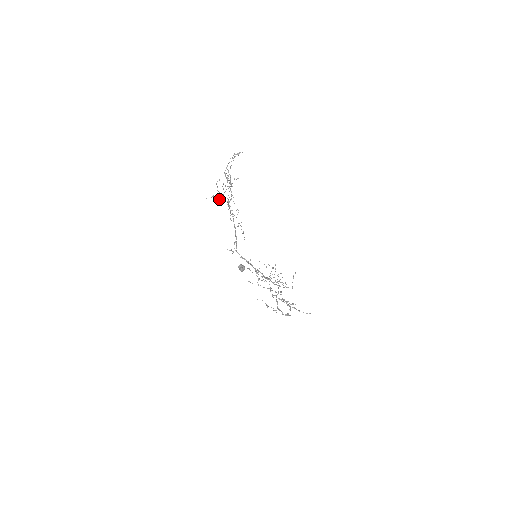
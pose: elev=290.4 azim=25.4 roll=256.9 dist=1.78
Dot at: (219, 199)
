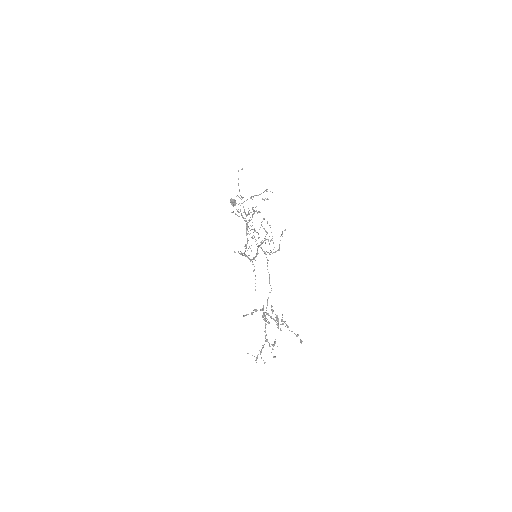
Dot at: occluded
